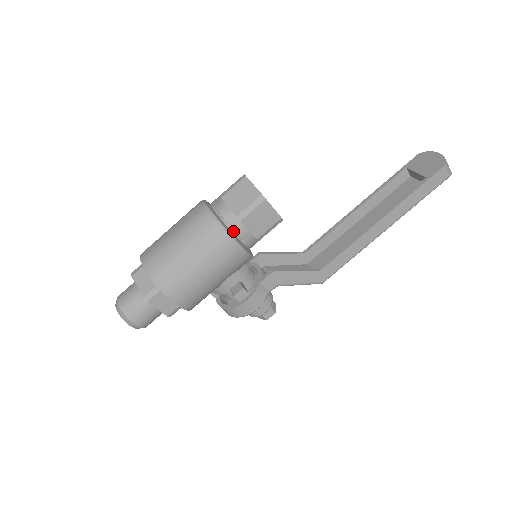
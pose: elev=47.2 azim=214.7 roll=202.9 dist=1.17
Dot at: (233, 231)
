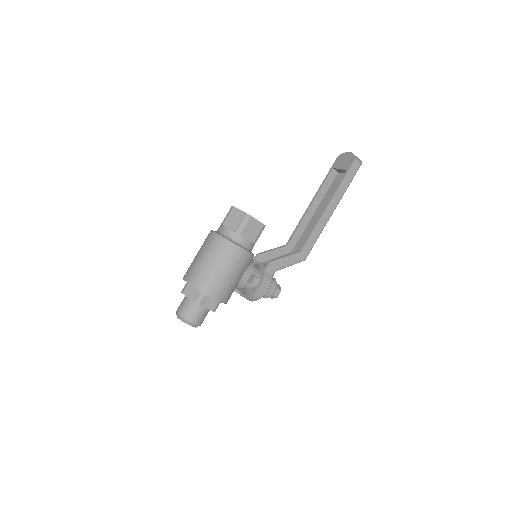
Dot at: (237, 242)
